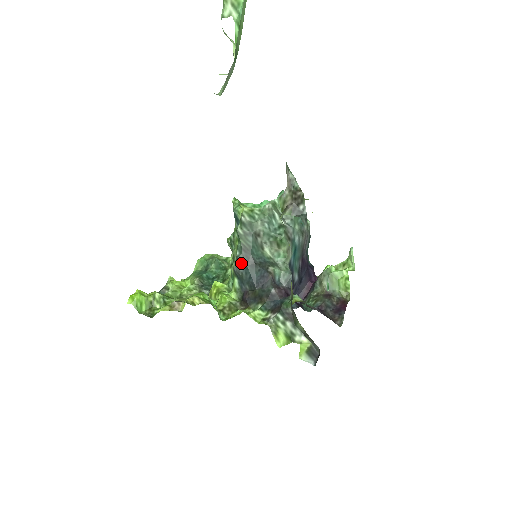
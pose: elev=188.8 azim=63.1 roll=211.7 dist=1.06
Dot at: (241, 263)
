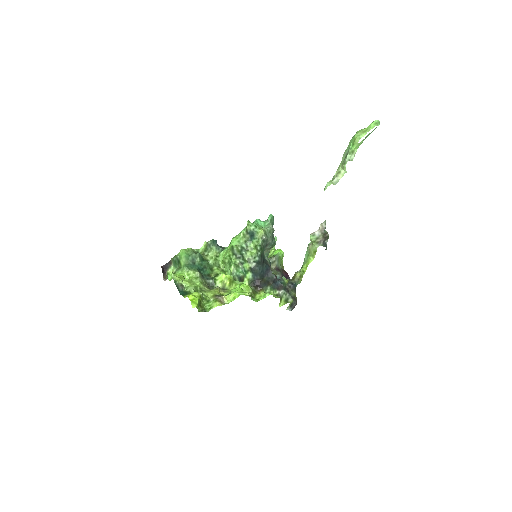
Dot at: (258, 264)
